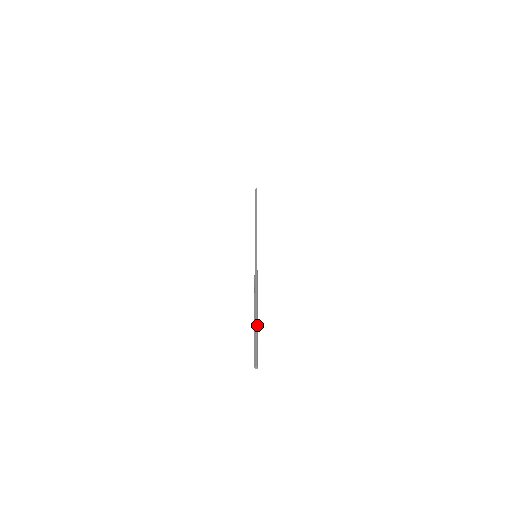
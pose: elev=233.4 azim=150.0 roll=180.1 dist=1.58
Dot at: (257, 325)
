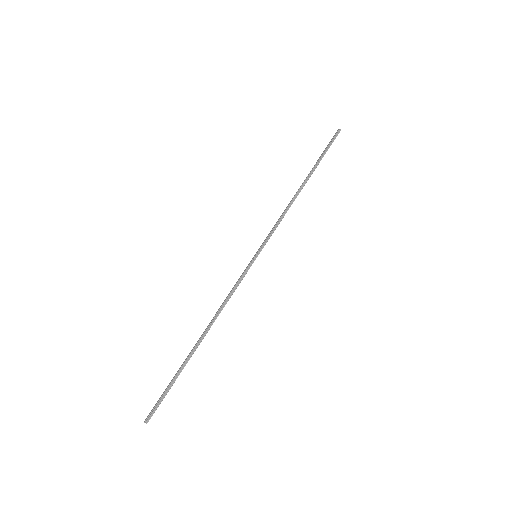
Dot at: (185, 365)
